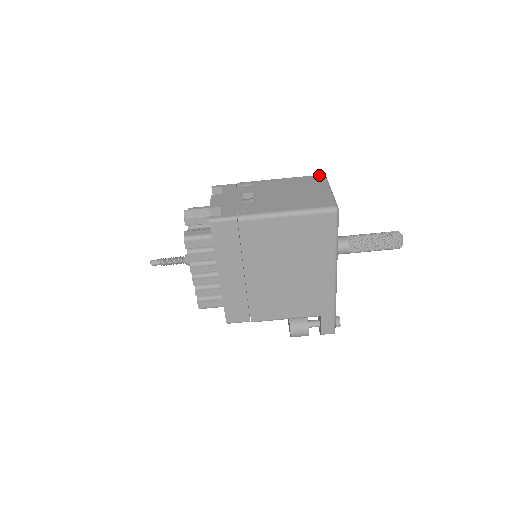
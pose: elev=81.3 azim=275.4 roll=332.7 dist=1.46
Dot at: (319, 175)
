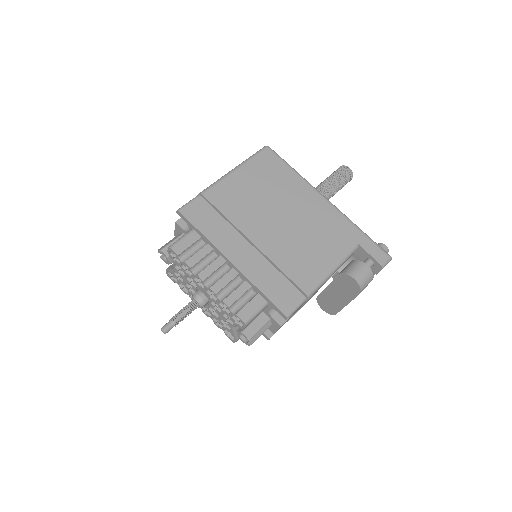
Dot at: occluded
